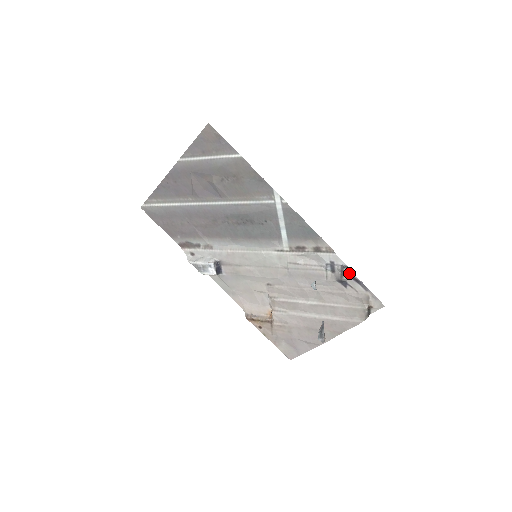
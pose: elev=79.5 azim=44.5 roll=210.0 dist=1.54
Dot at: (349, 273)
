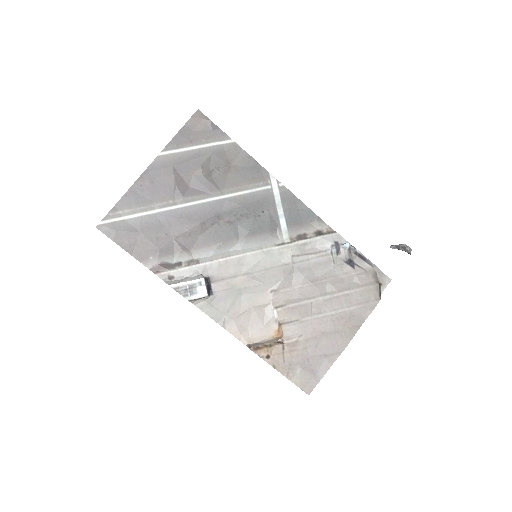
Dot at: (354, 250)
